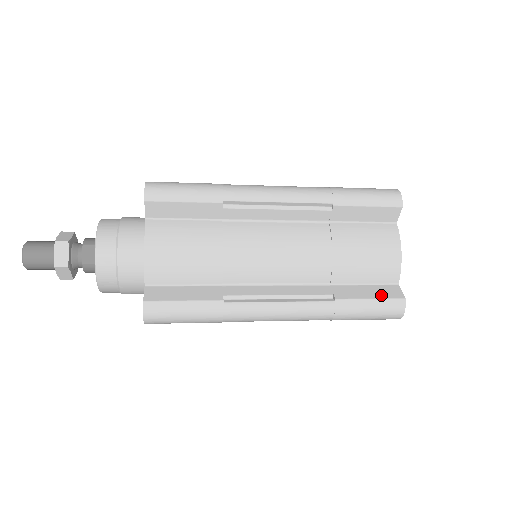
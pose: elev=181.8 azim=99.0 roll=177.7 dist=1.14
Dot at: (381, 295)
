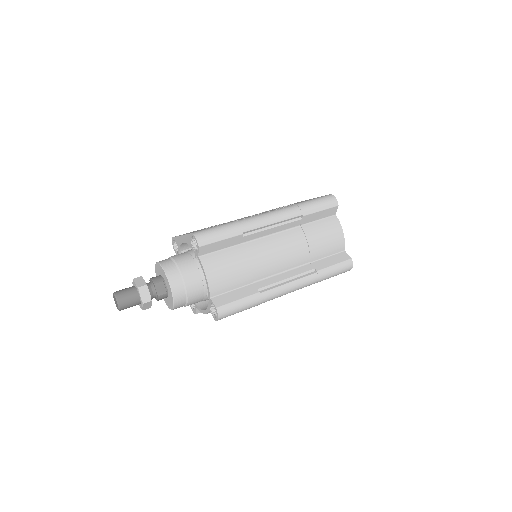
Dot at: (339, 261)
